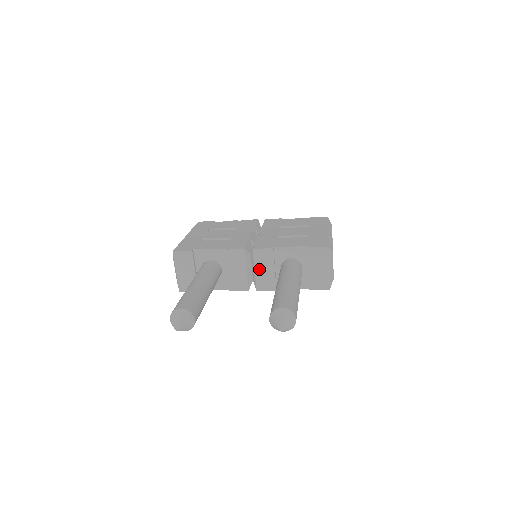
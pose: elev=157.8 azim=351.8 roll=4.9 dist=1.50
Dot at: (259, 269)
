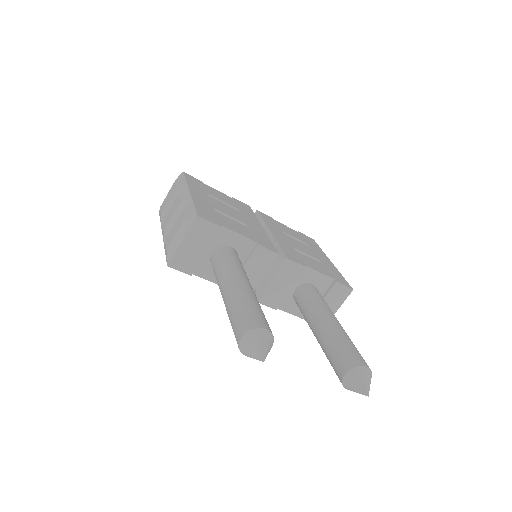
Dot at: (277, 281)
